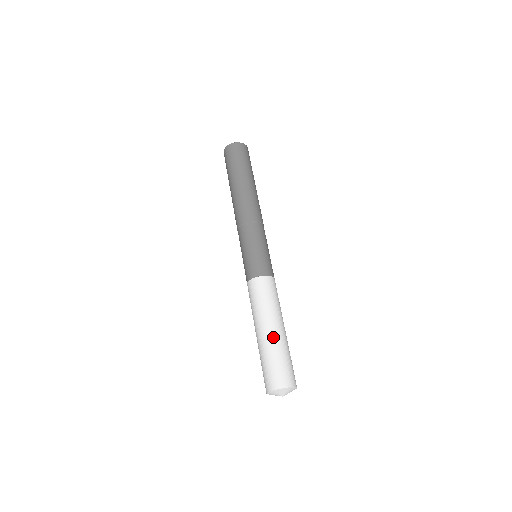
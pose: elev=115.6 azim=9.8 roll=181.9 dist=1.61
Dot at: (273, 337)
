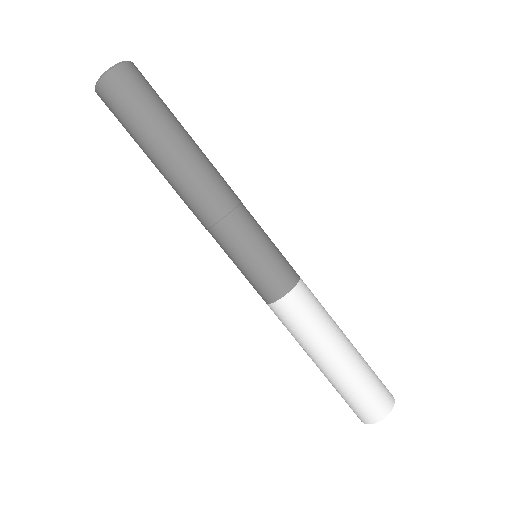
Dot at: (329, 374)
